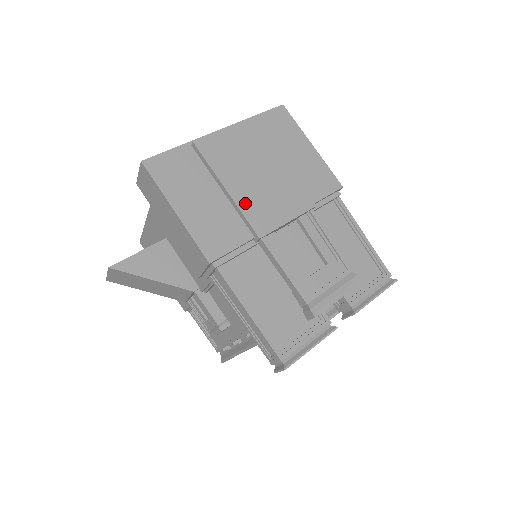
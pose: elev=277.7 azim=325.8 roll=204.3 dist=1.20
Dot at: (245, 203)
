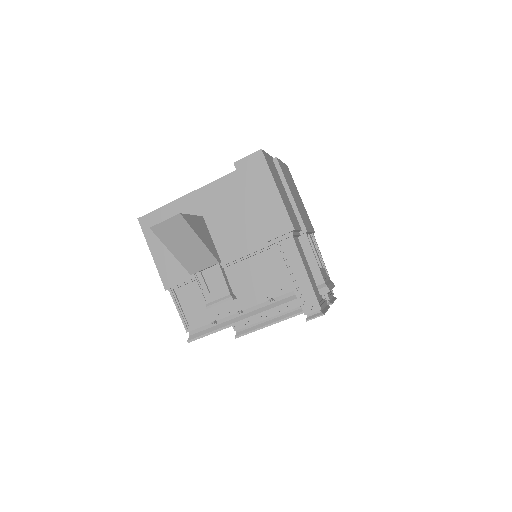
Dot at: (298, 208)
